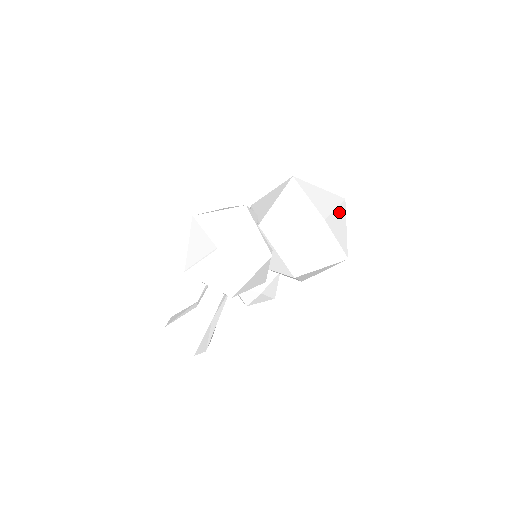
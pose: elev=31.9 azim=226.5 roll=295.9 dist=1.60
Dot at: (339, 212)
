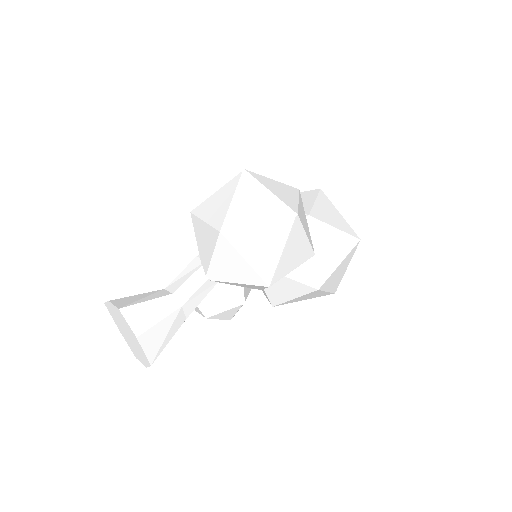
Dot at: occluded
